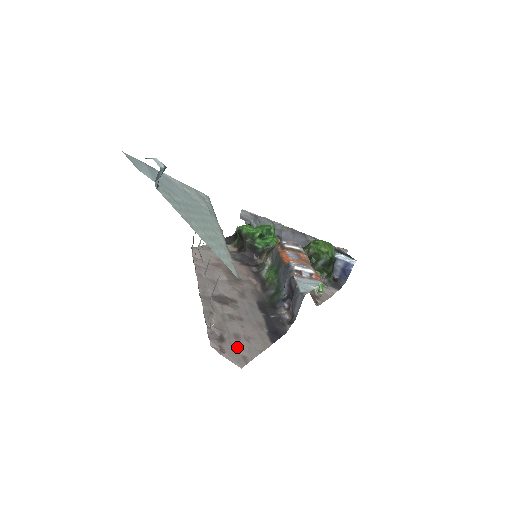
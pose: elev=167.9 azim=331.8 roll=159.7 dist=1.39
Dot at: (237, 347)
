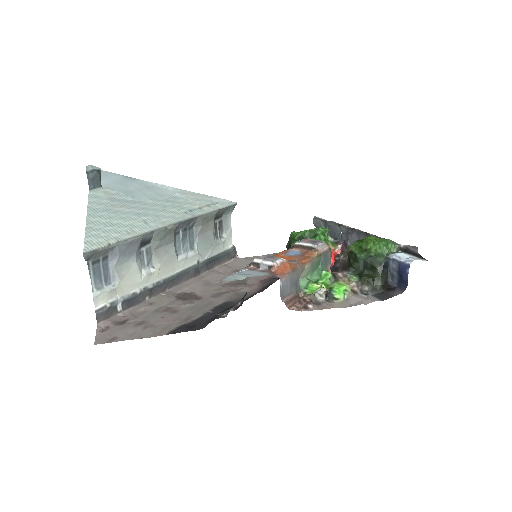
Dot at: (124, 330)
